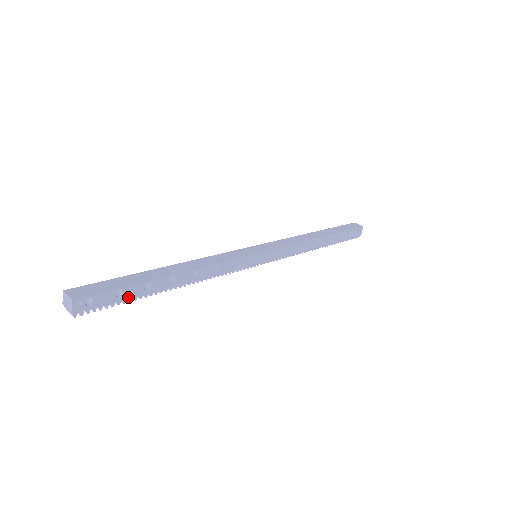
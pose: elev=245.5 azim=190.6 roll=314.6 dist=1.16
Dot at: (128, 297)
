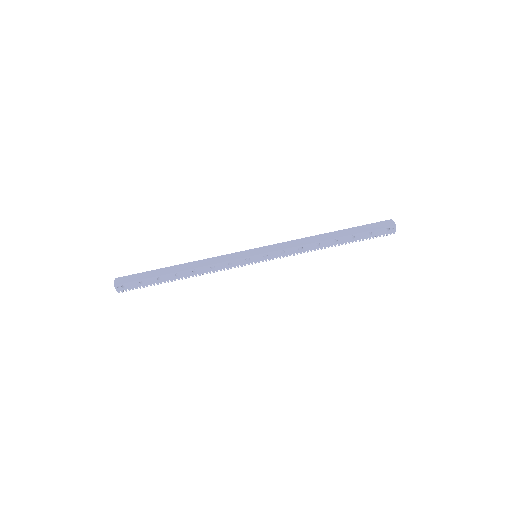
Dot at: (149, 284)
